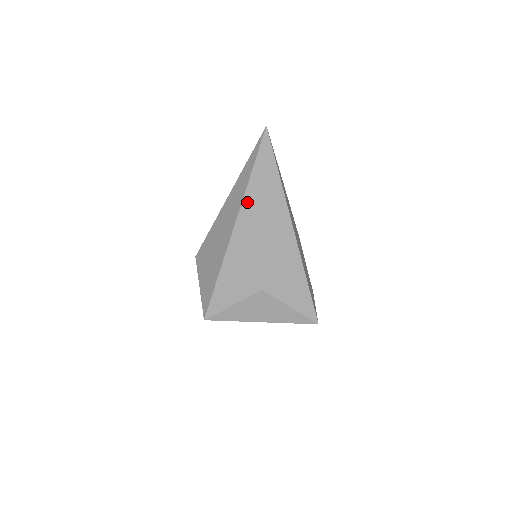
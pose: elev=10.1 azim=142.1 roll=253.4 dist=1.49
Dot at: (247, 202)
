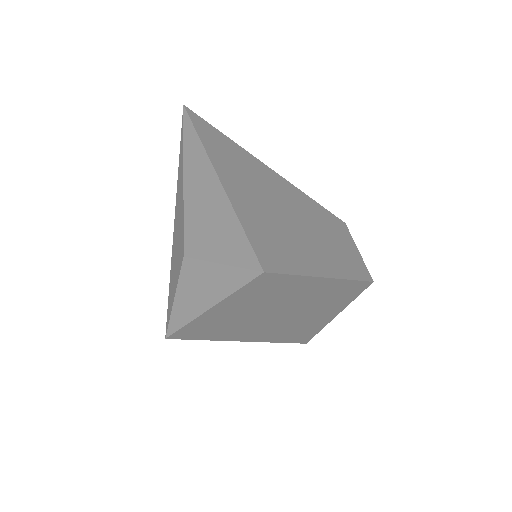
Dot at: (178, 180)
